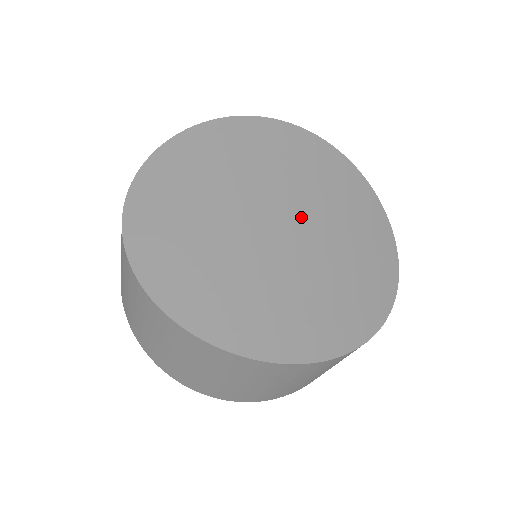
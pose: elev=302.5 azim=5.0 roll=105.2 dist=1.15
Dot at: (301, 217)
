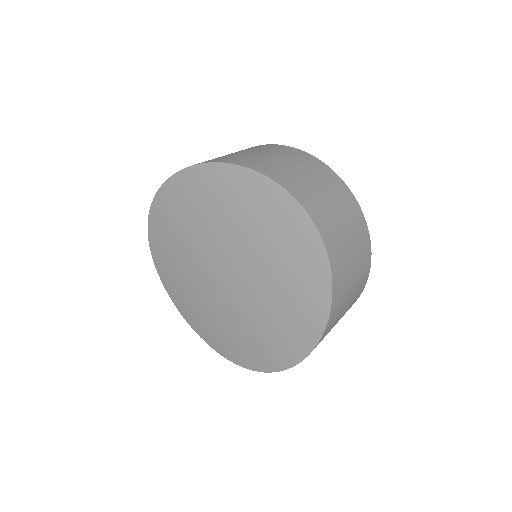
Dot at: (232, 258)
